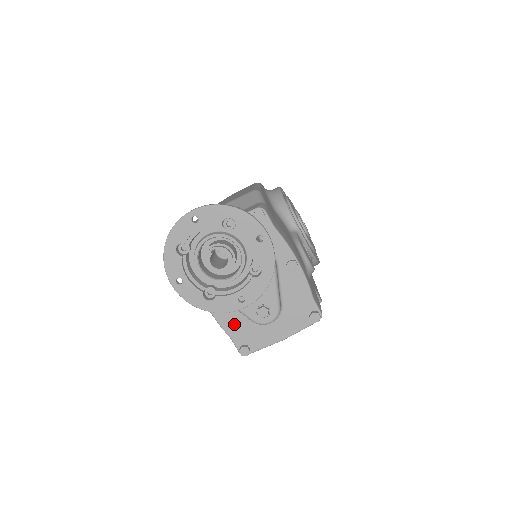
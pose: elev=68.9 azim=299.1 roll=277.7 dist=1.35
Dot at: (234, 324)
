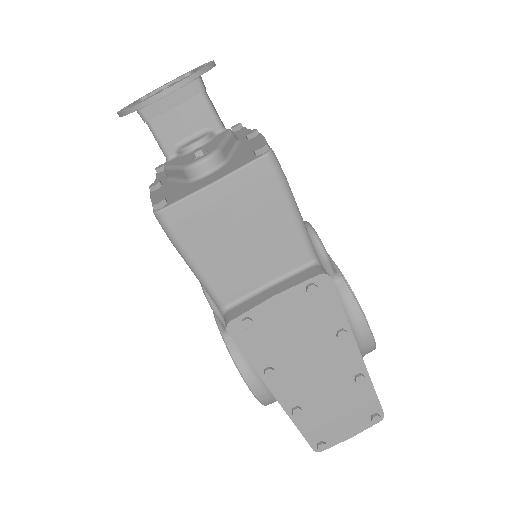
Dot at: (166, 193)
